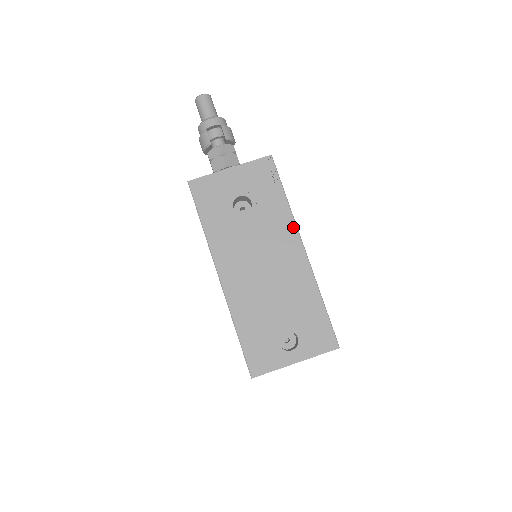
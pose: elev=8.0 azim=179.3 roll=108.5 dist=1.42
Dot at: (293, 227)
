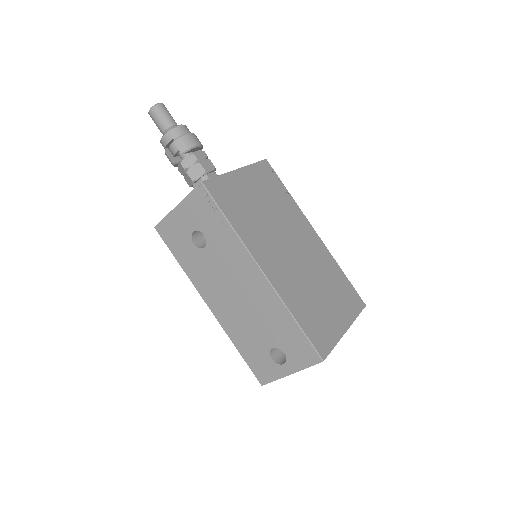
Dot at: (245, 252)
